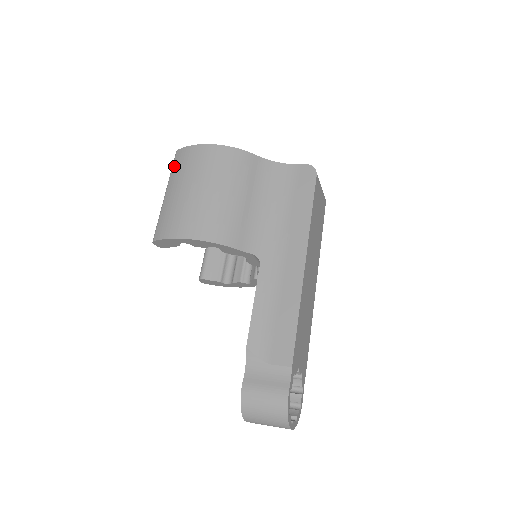
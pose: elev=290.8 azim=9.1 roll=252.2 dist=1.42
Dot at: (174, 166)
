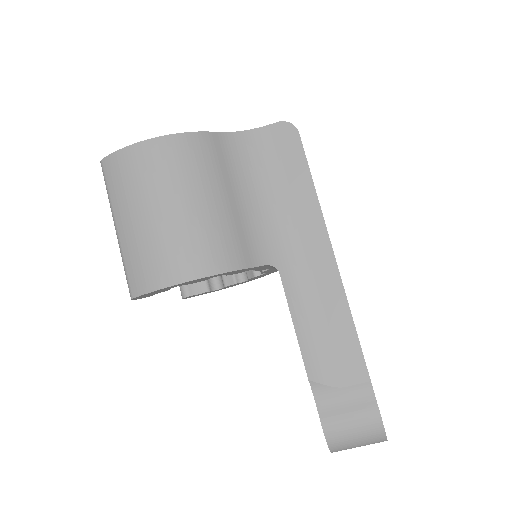
Dot at: (109, 185)
